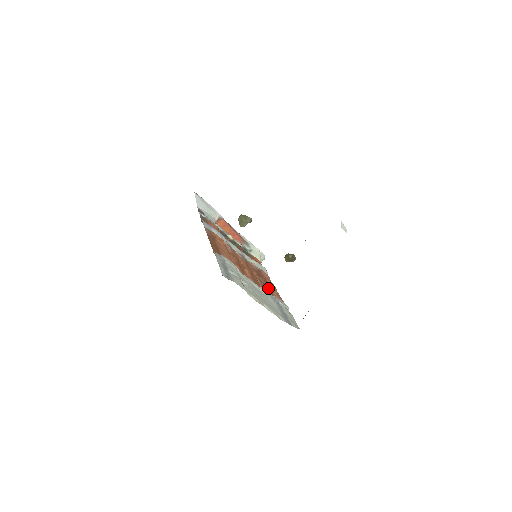
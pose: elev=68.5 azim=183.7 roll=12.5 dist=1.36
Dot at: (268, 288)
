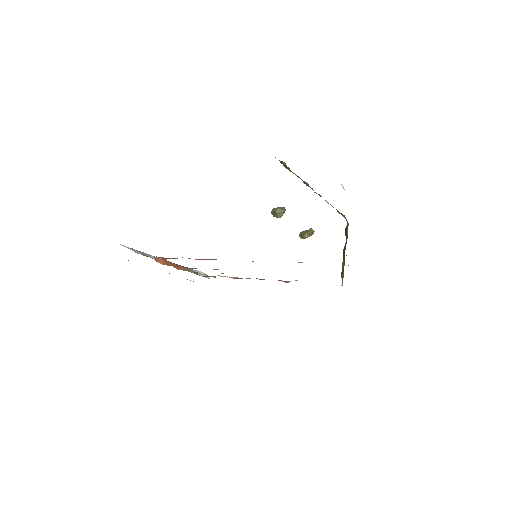
Dot at: occluded
